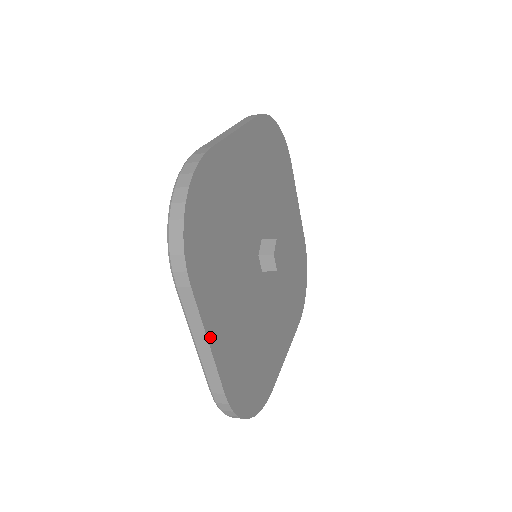
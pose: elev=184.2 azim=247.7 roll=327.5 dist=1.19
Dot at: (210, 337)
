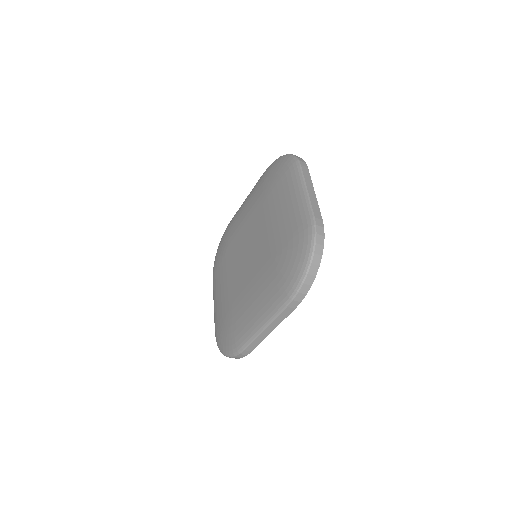
Dot at: occluded
